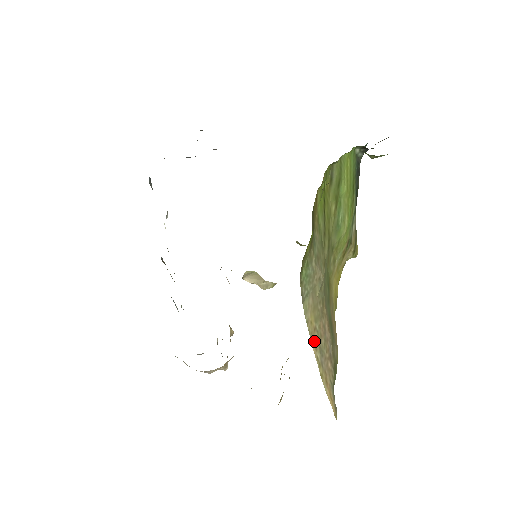
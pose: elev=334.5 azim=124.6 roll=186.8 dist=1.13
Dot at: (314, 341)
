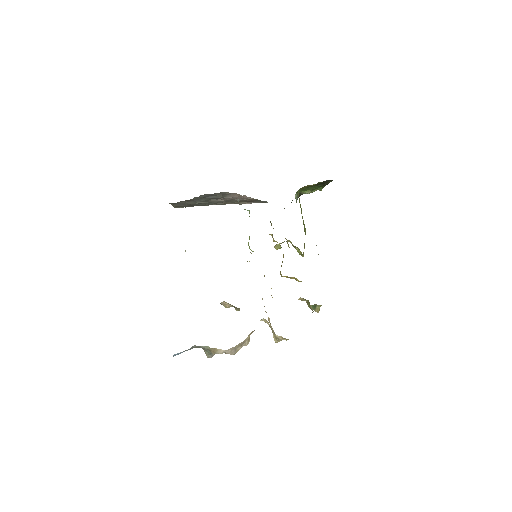
Dot at: occluded
